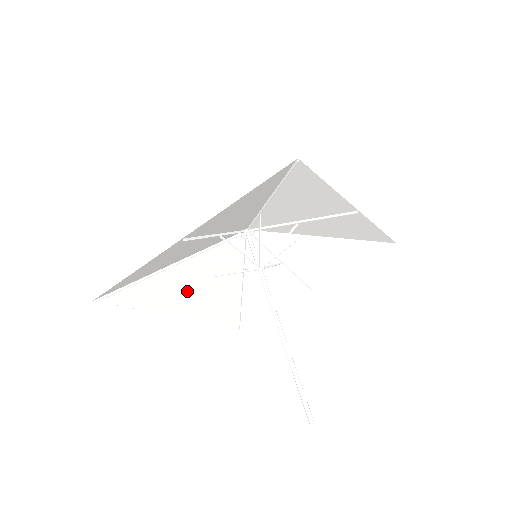
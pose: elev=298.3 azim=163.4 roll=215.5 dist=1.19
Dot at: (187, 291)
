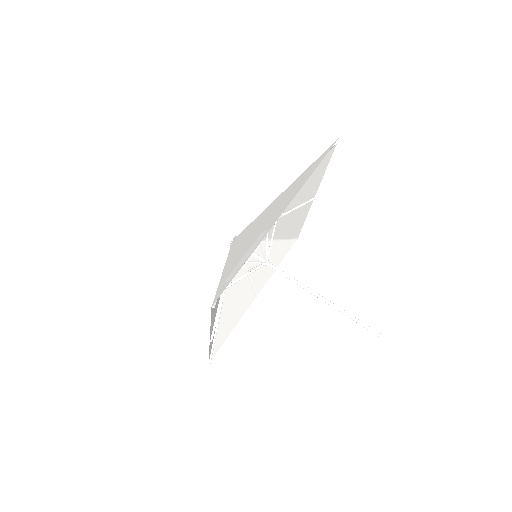
Dot at: (243, 292)
